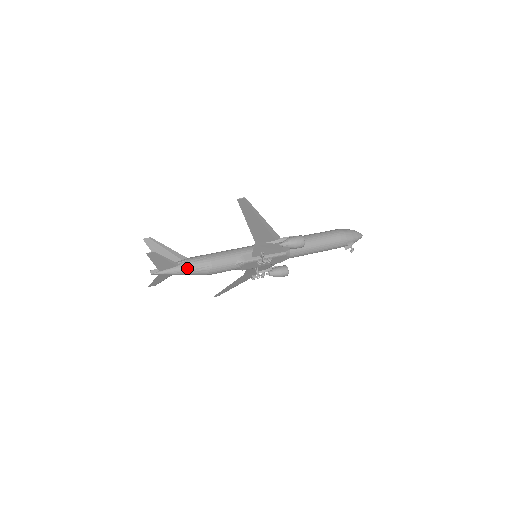
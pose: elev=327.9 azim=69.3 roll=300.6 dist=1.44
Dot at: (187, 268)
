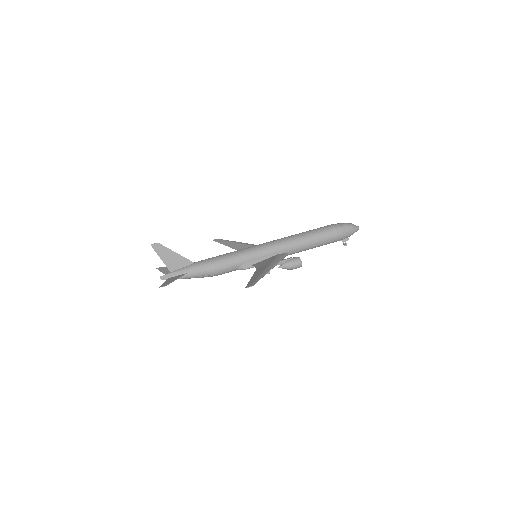
Dot at: (193, 277)
